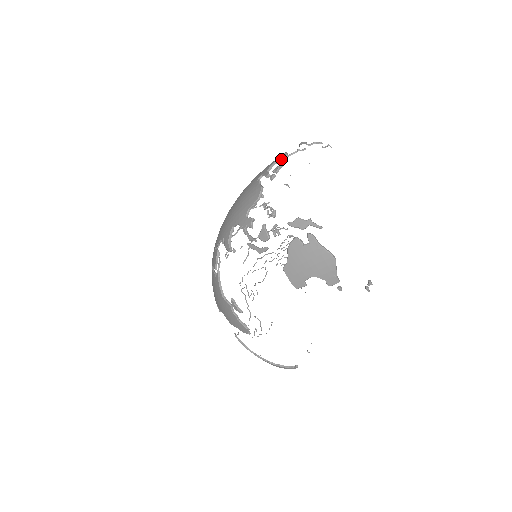
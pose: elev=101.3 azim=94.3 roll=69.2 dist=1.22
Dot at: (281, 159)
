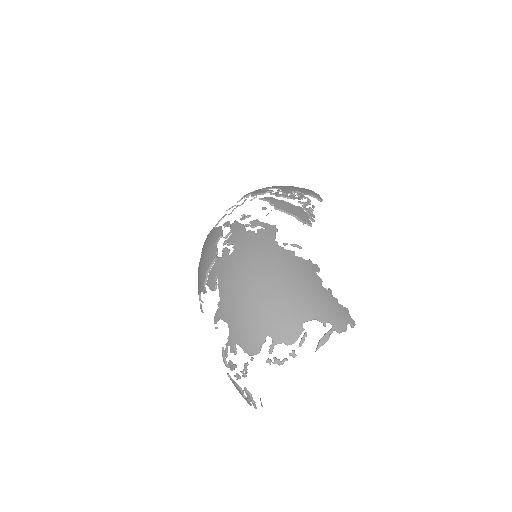
Dot at: (289, 355)
